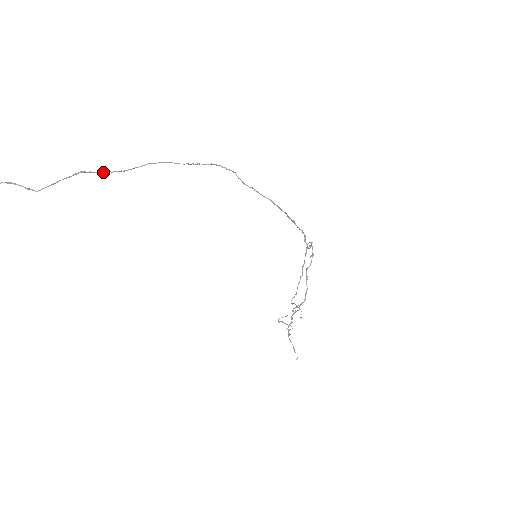
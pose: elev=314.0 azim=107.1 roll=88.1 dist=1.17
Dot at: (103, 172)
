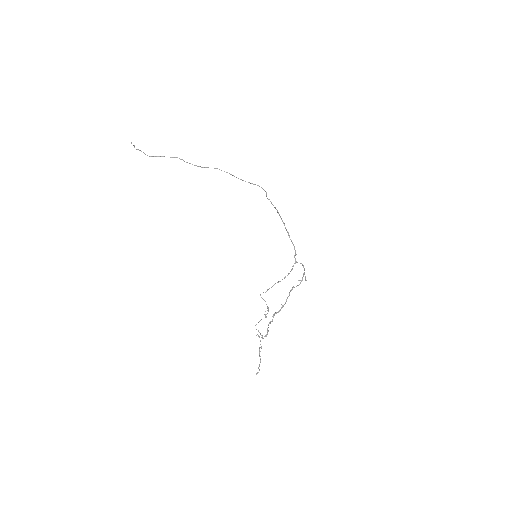
Dot at: (189, 163)
